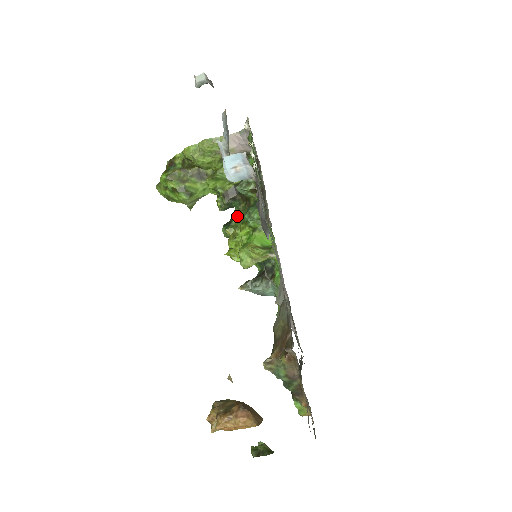
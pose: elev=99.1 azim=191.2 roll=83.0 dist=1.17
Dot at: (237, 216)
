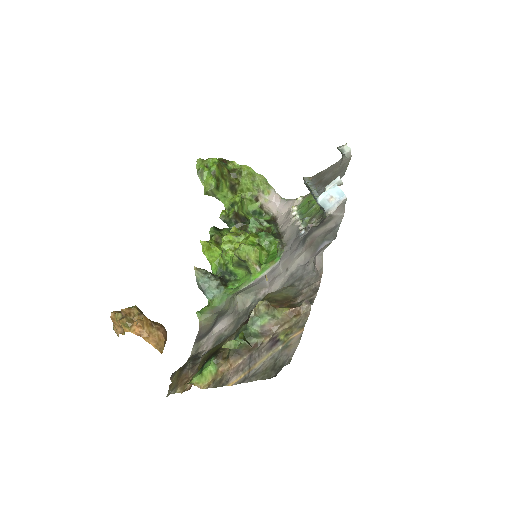
Dot at: (228, 232)
